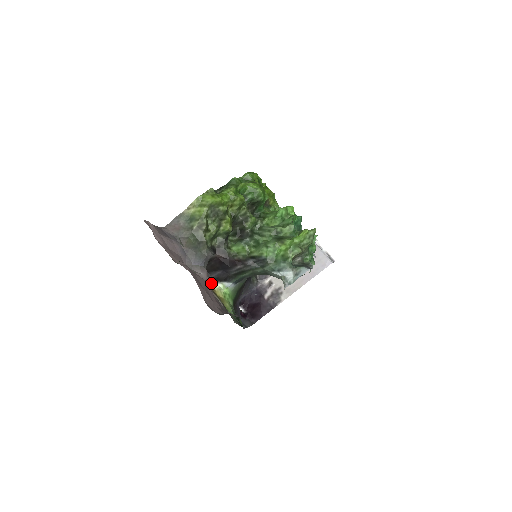
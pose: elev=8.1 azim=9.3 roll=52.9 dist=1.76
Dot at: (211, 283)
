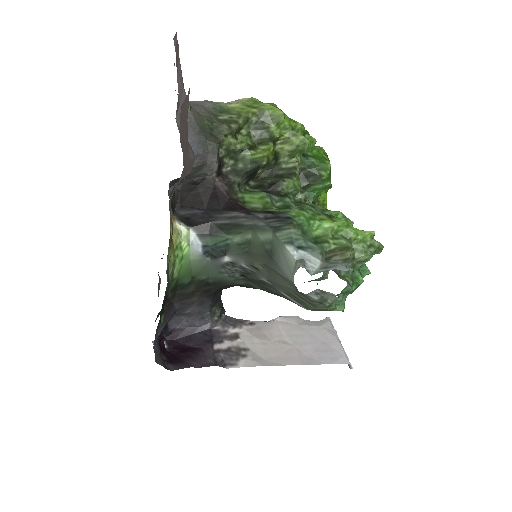
Dot at: (174, 216)
